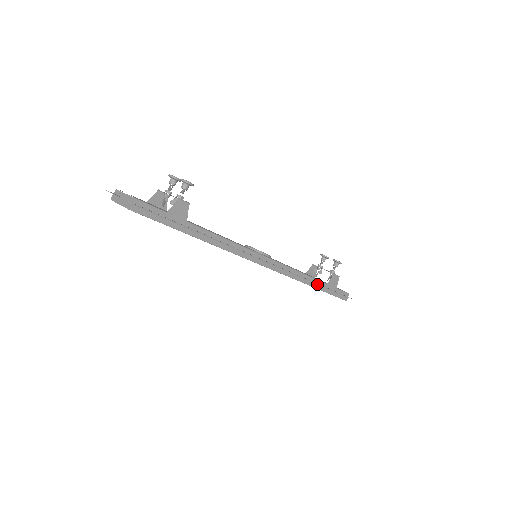
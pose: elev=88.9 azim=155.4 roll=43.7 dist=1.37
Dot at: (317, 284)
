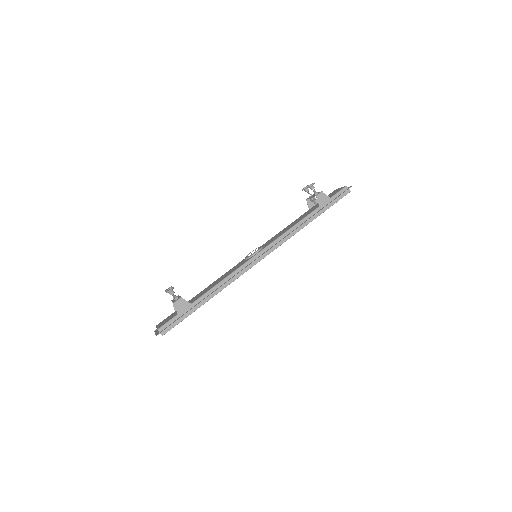
Dot at: (311, 217)
